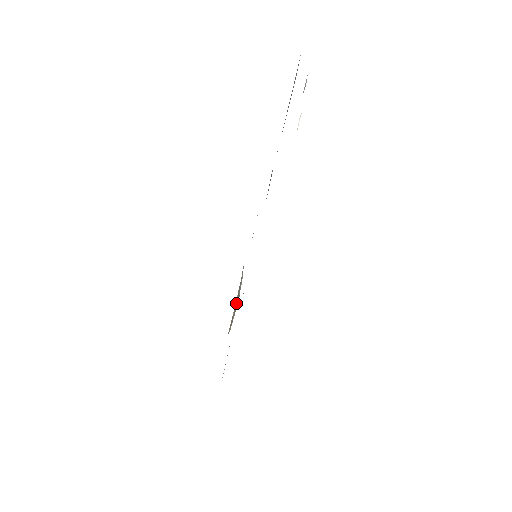
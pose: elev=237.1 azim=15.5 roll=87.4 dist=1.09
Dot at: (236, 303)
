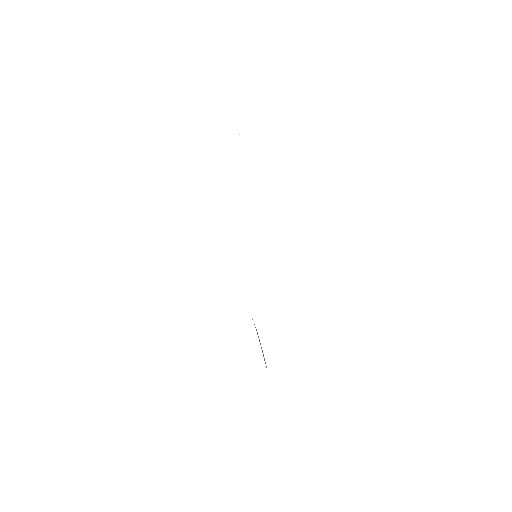
Dot at: (259, 340)
